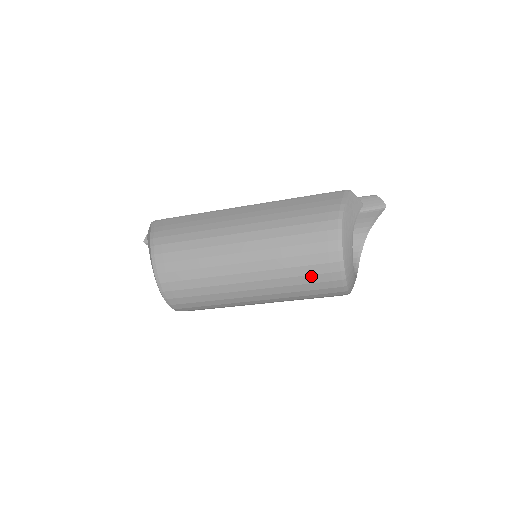
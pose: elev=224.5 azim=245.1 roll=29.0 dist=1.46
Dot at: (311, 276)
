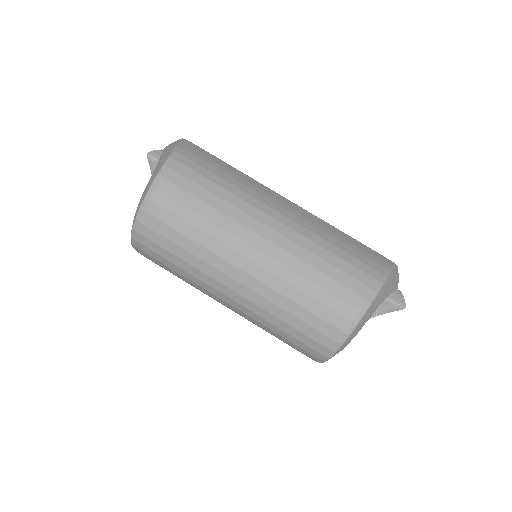
Dot at: (313, 315)
